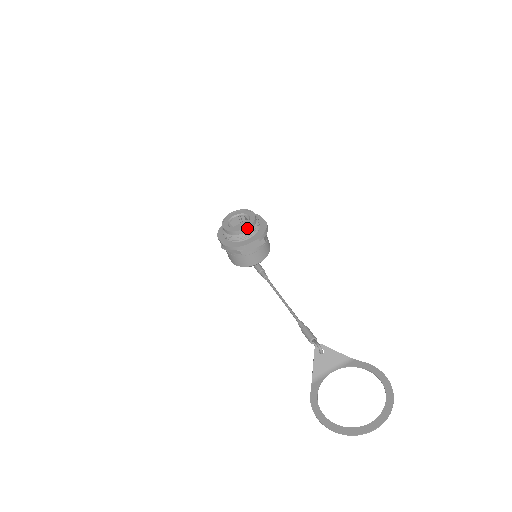
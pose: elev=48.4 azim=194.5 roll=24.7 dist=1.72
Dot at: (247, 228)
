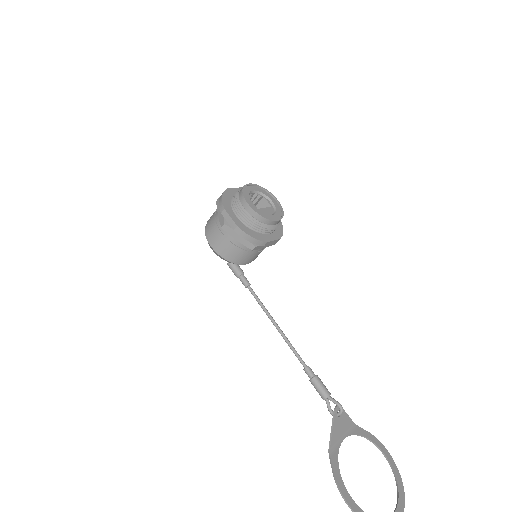
Dot at: (278, 221)
